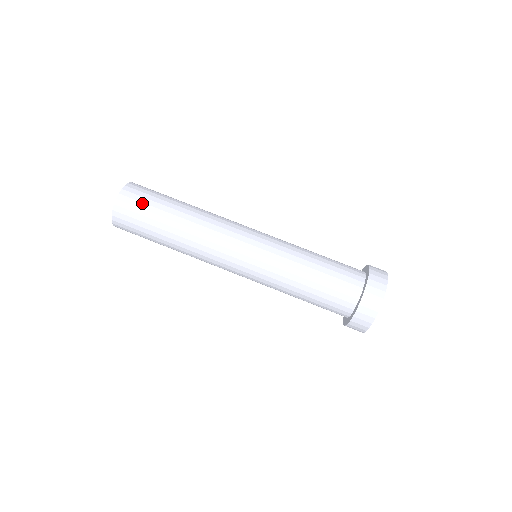
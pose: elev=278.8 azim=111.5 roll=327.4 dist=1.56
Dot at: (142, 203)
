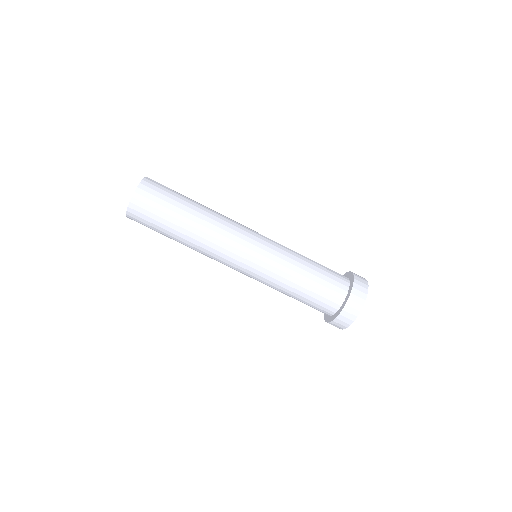
Dot at: (164, 191)
